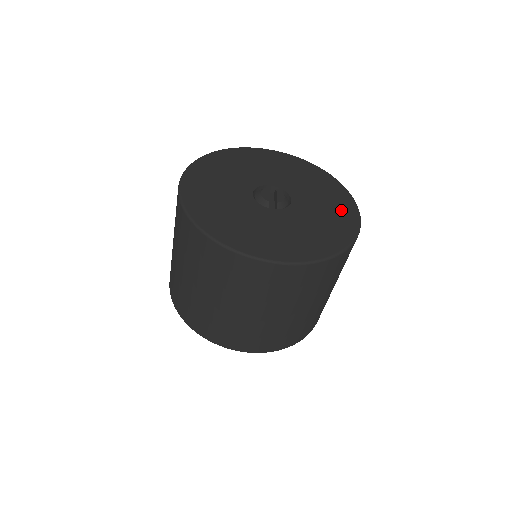
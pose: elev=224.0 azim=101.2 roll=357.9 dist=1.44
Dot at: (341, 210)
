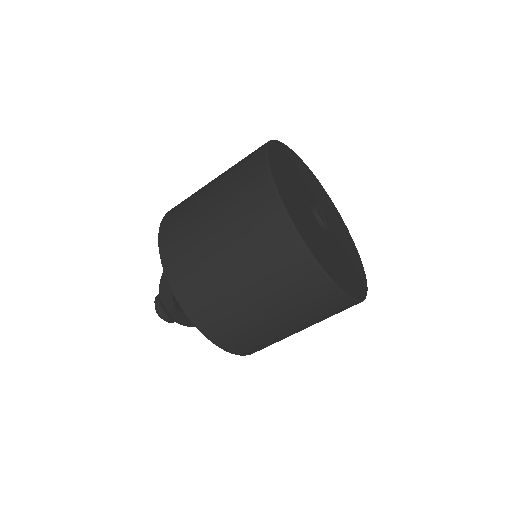
Dot at: (353, 249)
